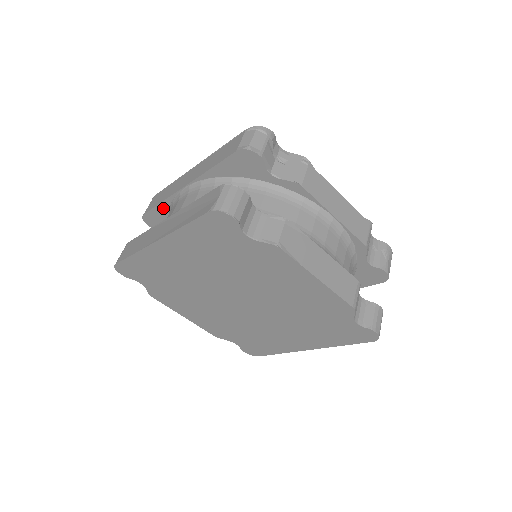
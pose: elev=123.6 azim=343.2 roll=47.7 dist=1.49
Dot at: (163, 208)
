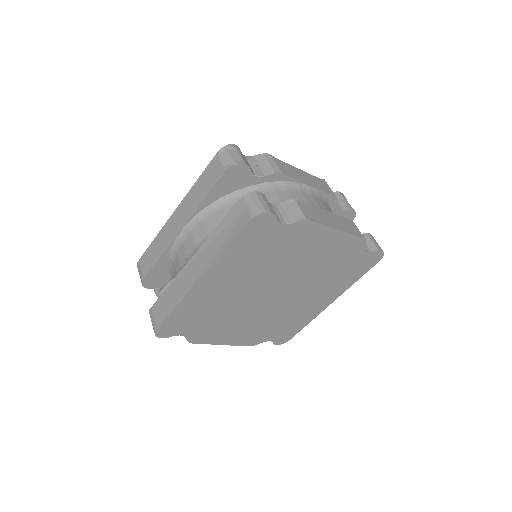
Dot at: (162, 262)
